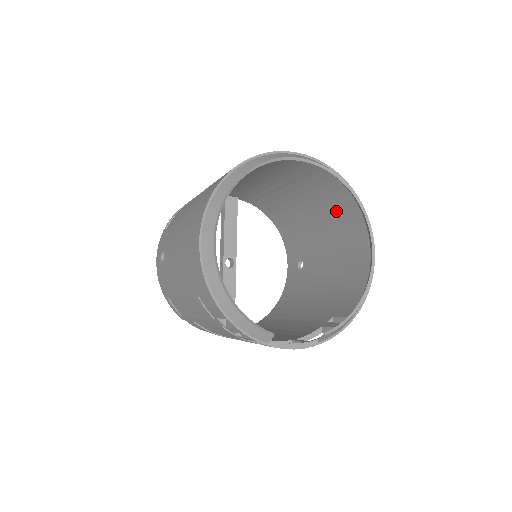
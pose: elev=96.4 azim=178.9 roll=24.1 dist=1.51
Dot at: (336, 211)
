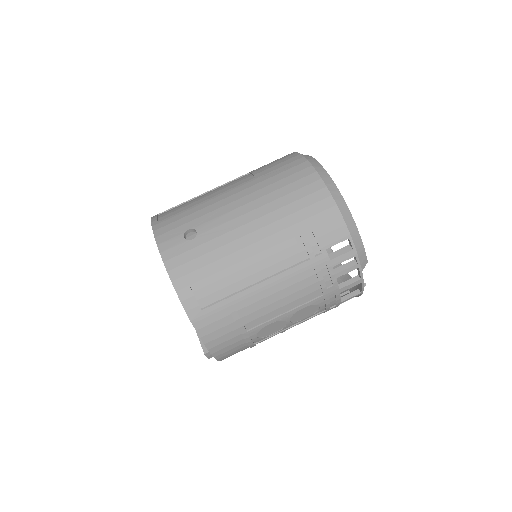
Dot at: occluded
